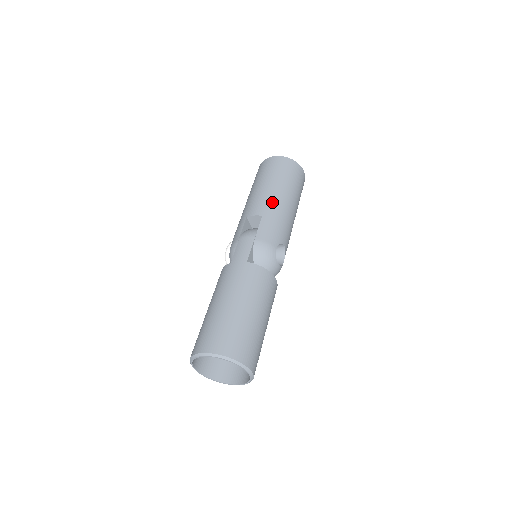
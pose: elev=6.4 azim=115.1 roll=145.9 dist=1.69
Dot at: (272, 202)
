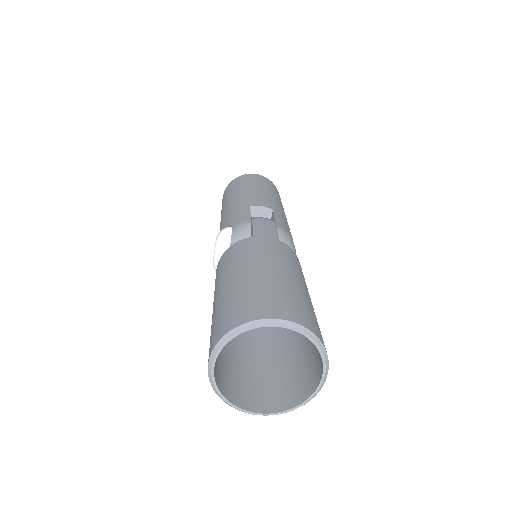
Dot at: (276, 204)
